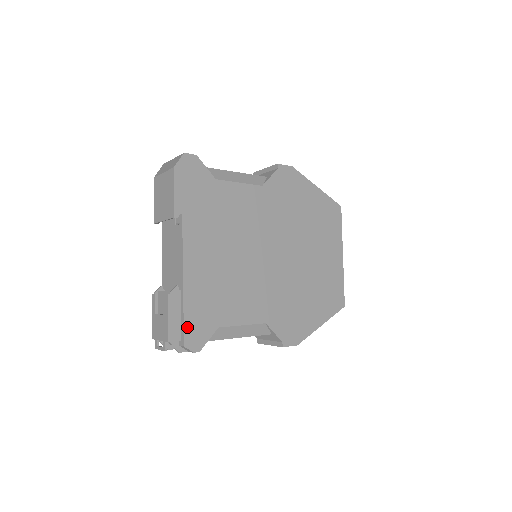
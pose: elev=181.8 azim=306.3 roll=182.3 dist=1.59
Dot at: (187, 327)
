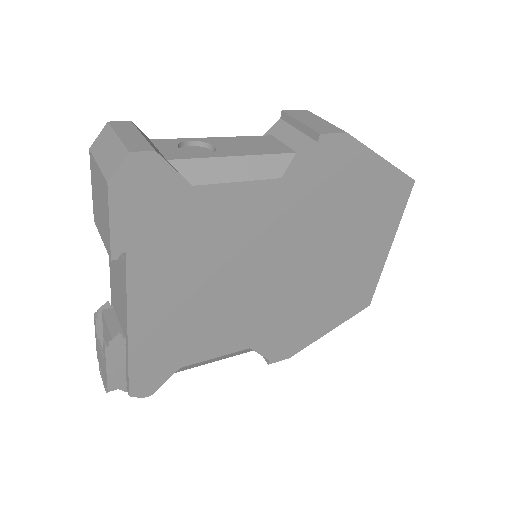
Dot at: (134, 378)
